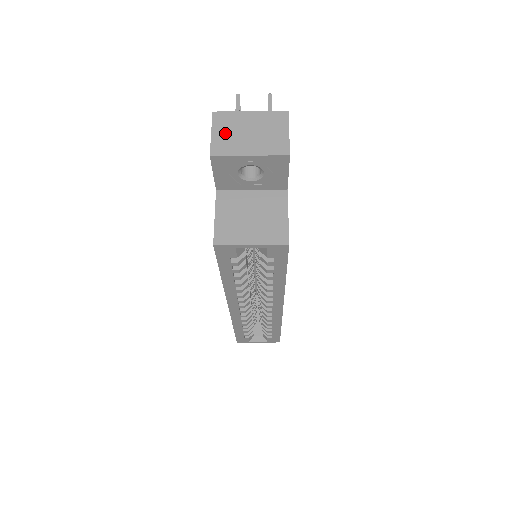
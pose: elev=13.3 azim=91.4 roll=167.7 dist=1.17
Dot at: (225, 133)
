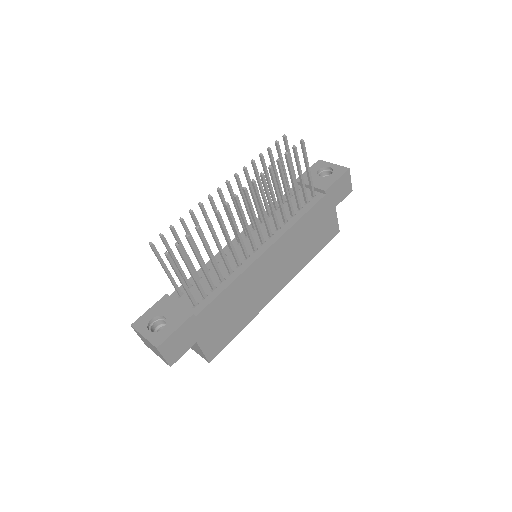
Dot at: (142, 339)
